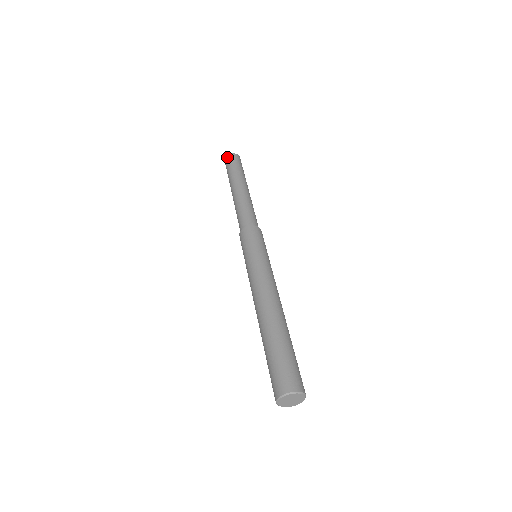
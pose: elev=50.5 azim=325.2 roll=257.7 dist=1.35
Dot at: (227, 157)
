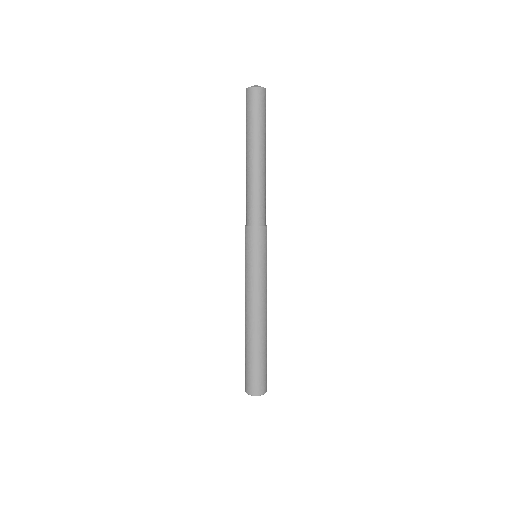
Dot at: (258, 91)
